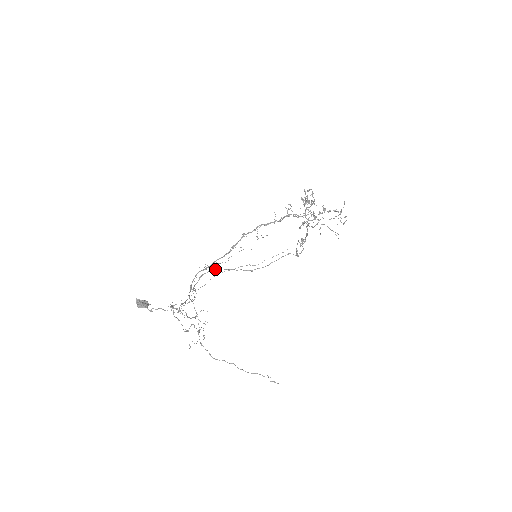
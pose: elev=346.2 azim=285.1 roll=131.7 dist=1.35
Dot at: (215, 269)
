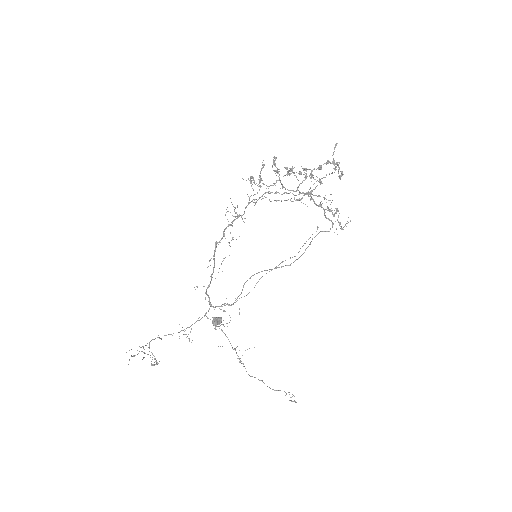
Dot at: (254, 274)
